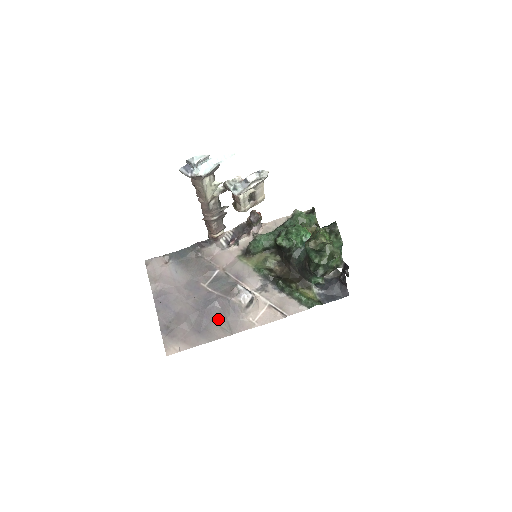
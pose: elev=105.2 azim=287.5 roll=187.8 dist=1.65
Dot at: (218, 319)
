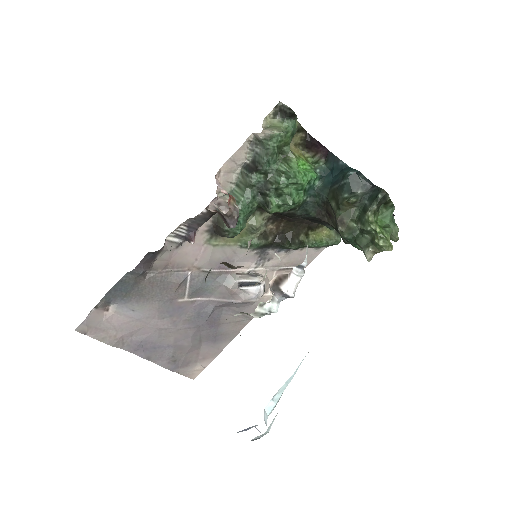
Dot at: (227, 318)
